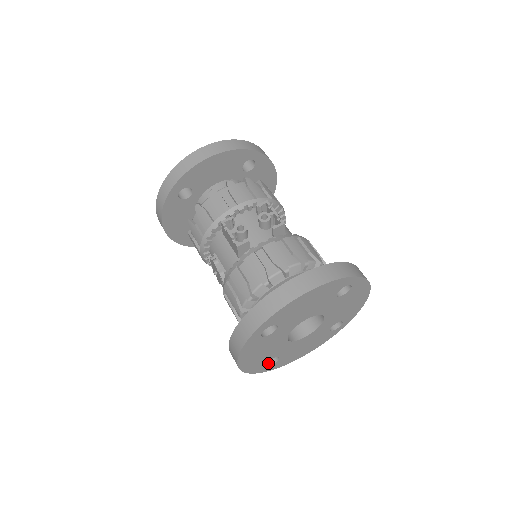
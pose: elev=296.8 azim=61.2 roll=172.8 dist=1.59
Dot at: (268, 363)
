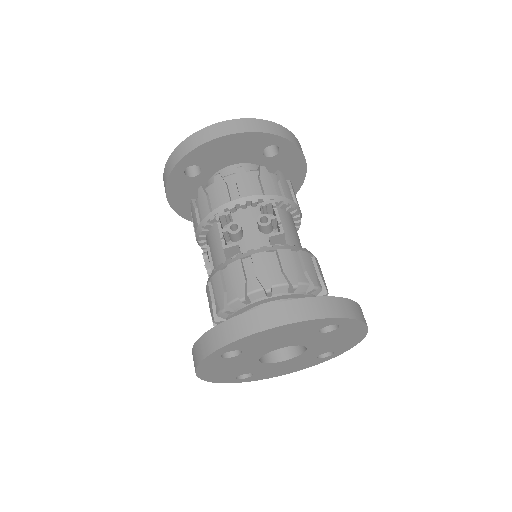
Dot at: (241, 375)
